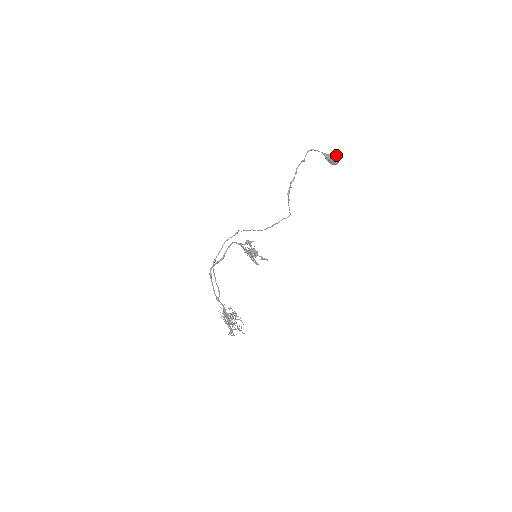
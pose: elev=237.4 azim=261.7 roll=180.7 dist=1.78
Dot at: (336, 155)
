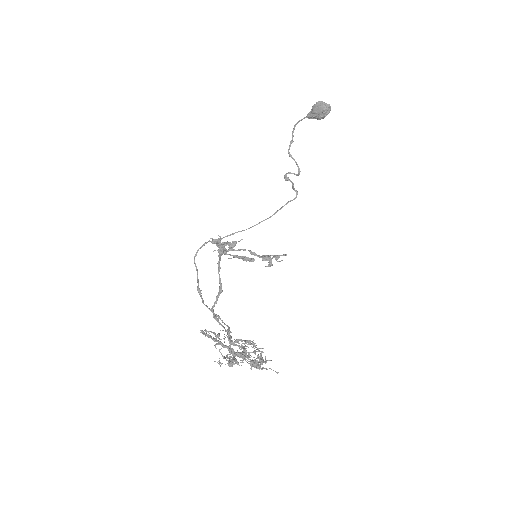
Dot at: (316, 103)
